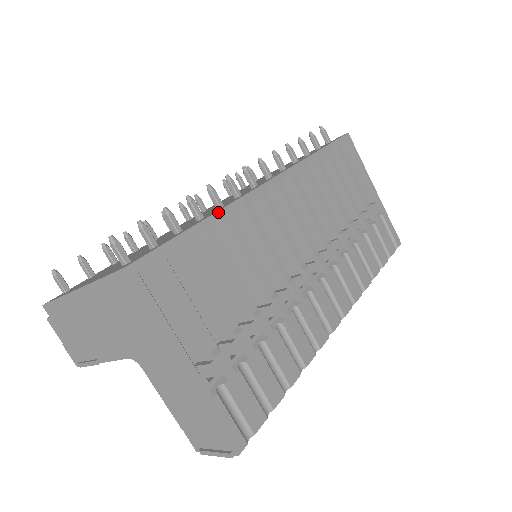
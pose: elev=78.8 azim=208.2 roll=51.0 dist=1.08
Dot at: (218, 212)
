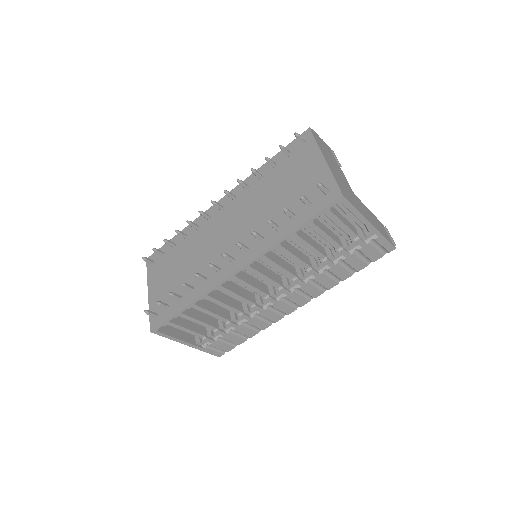
Dot at: (196, 300)
